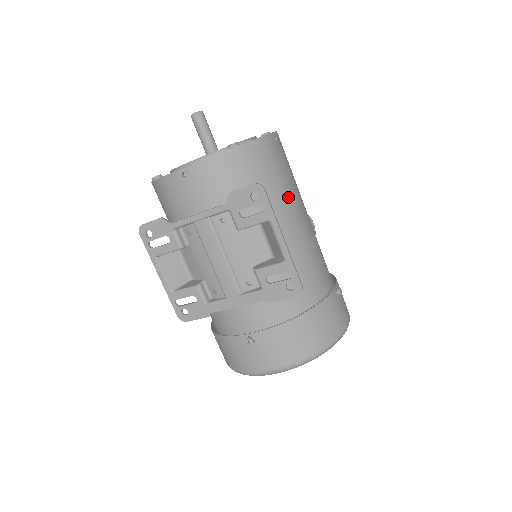
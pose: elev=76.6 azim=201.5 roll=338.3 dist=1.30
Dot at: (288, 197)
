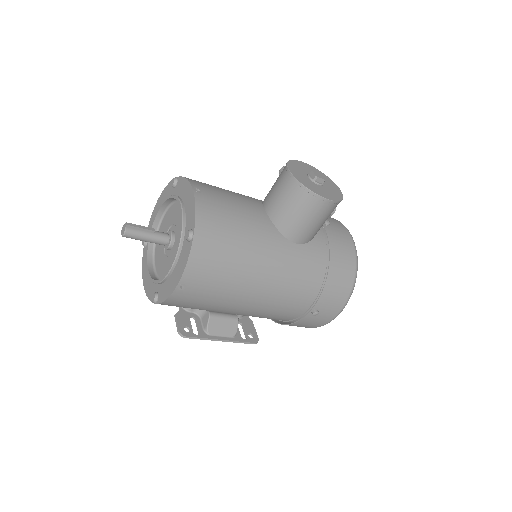
Dot at: (223, 304)
